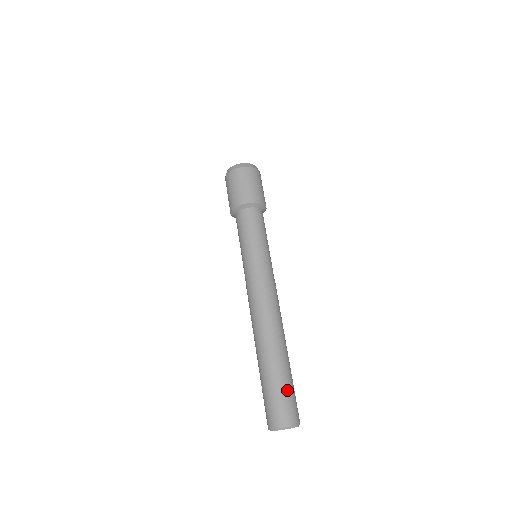
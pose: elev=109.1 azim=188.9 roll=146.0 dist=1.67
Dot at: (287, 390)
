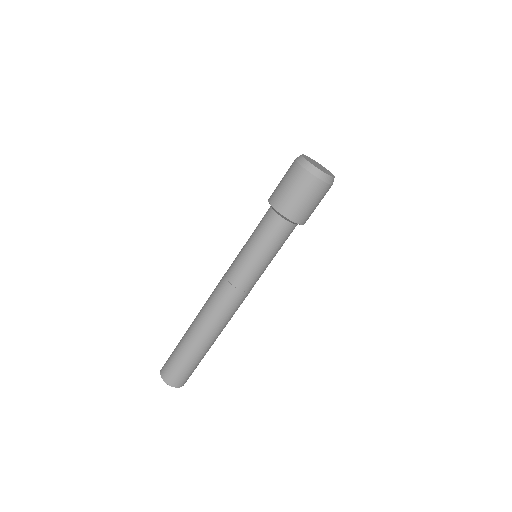
Dot at: (195, 367)
